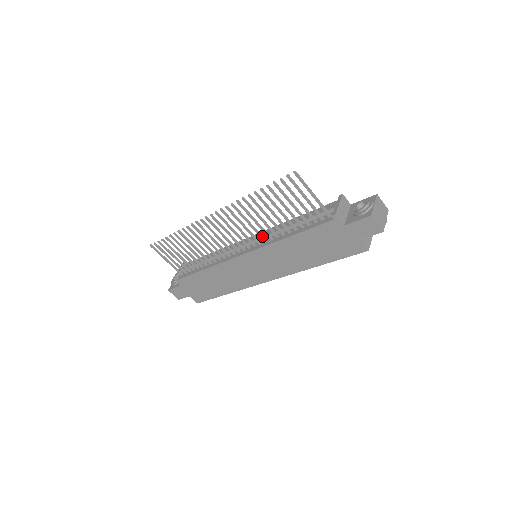
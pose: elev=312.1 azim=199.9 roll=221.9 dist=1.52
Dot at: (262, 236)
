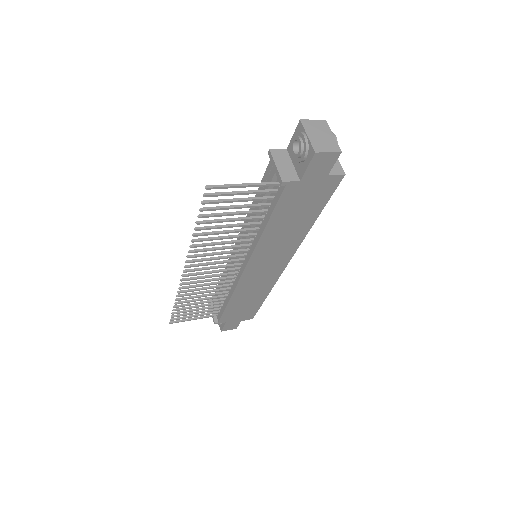
Dot at: (242, 245)
